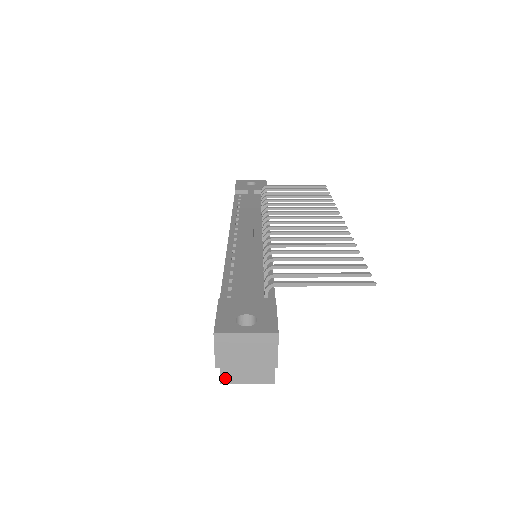
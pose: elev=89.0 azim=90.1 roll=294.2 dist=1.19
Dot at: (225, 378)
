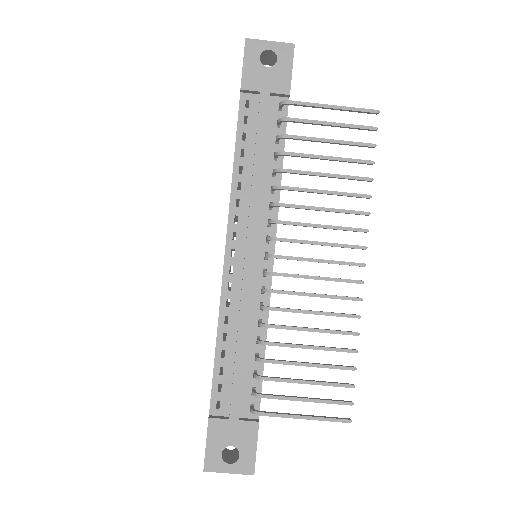
Dot at: occluded
